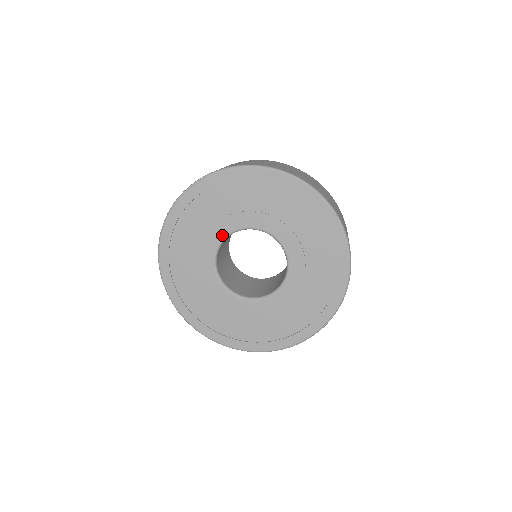
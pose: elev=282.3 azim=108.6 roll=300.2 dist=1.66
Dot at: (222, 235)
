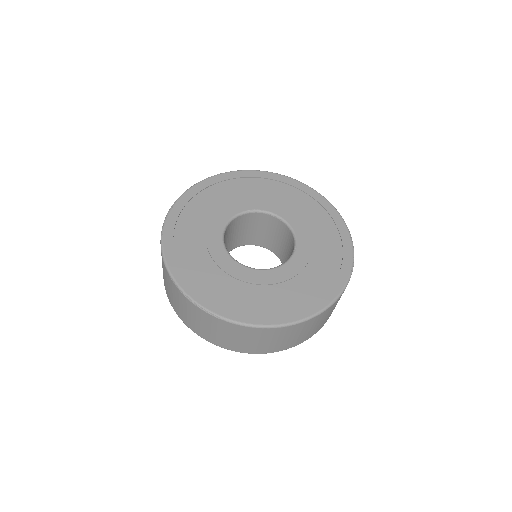
Dot at: (219, 232)
